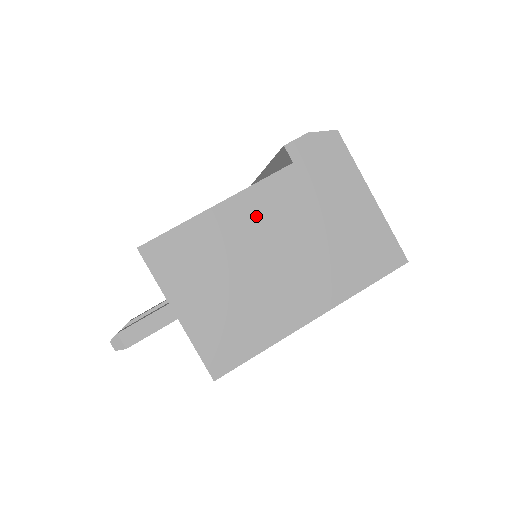
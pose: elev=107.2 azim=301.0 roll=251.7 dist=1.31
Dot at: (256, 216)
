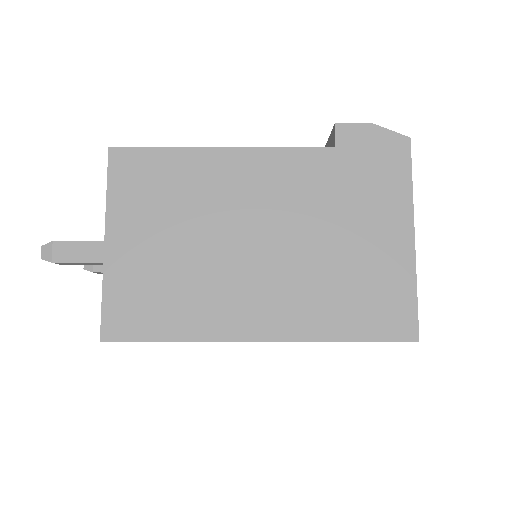
Dot at: (258, 183)
